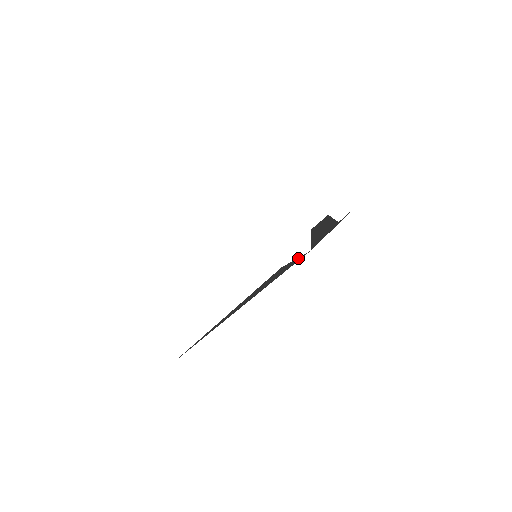
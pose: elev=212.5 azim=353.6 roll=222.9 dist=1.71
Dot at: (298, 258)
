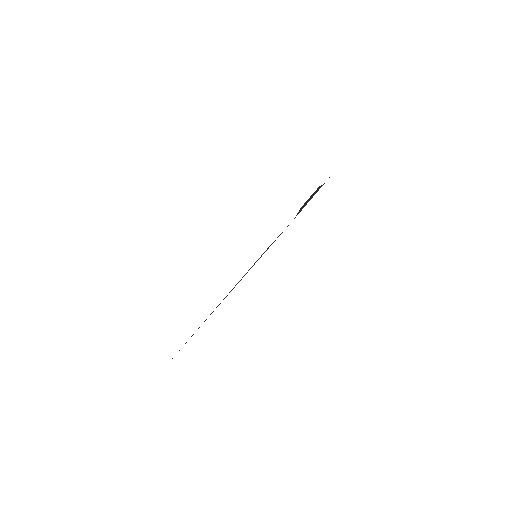
Dot at: (282, 232)
